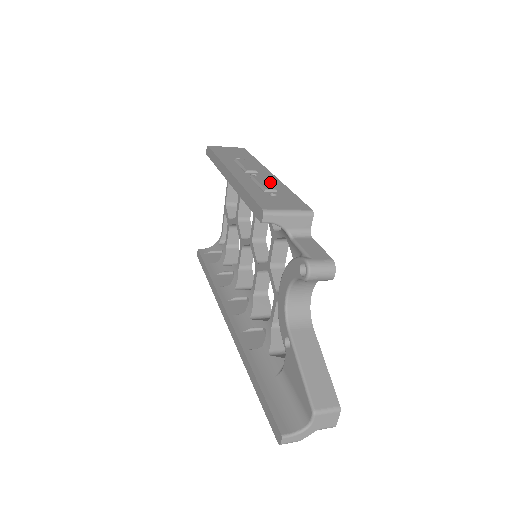
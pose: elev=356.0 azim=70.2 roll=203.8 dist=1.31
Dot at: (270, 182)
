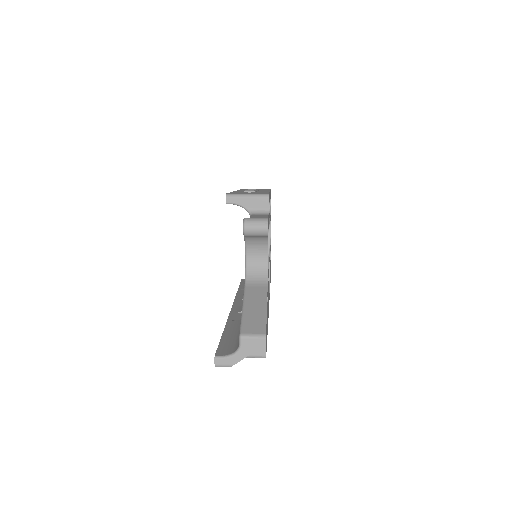
Dot at: occluded
